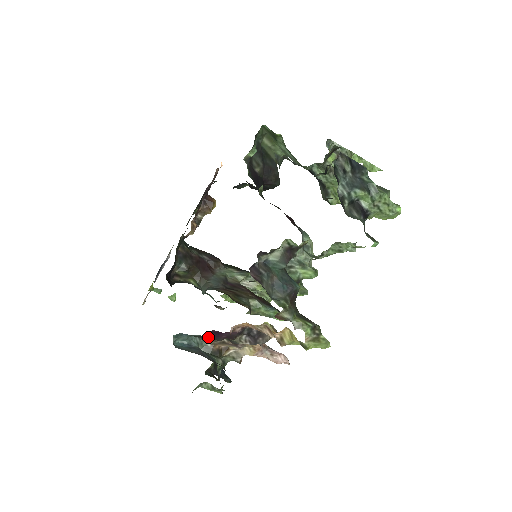
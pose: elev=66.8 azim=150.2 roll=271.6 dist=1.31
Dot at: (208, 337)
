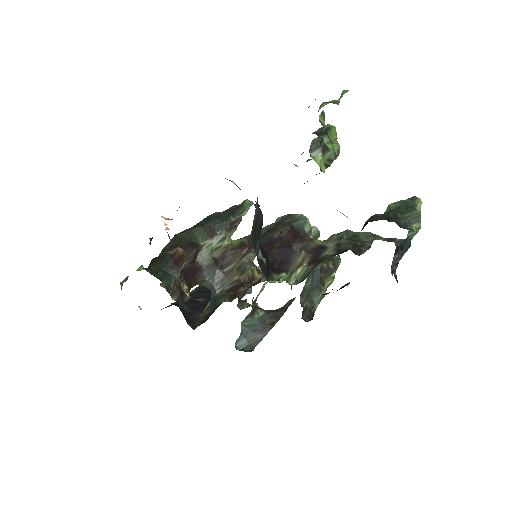
Dot at: occluded
